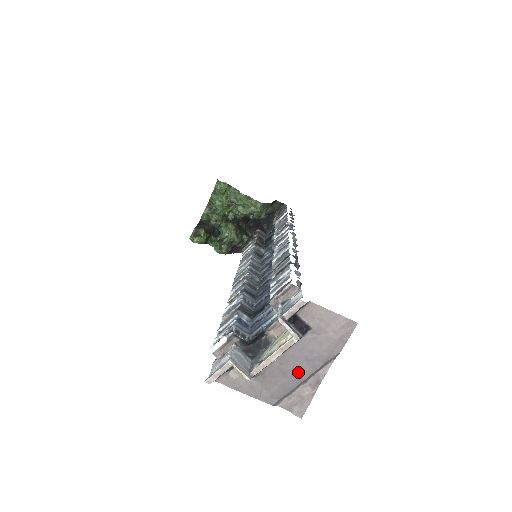
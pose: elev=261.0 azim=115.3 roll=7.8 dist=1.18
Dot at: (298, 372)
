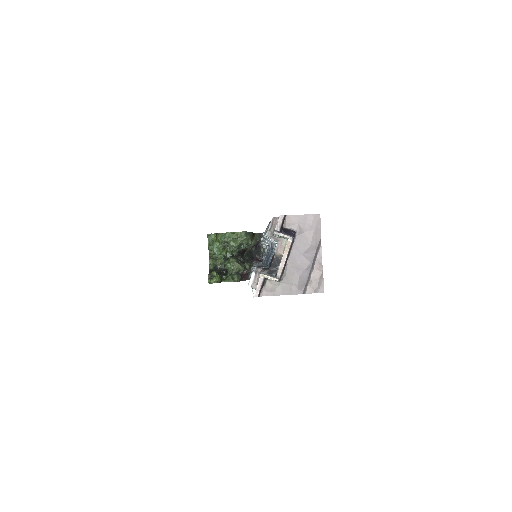
Dot at: (305, 263)
